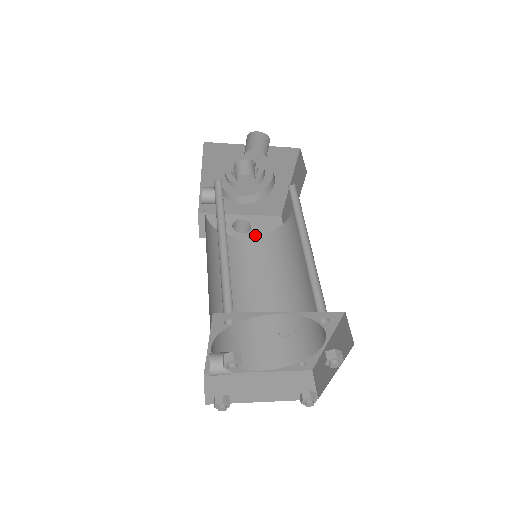
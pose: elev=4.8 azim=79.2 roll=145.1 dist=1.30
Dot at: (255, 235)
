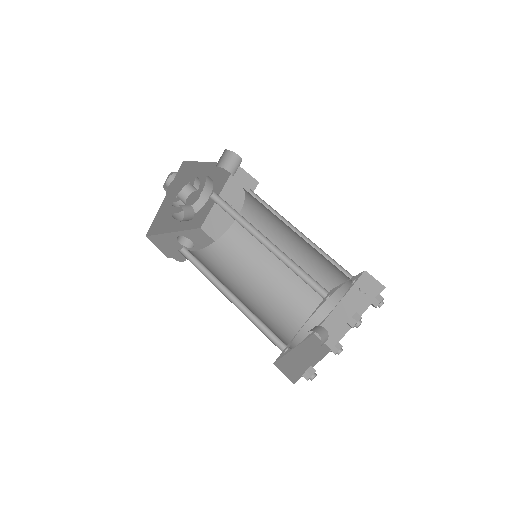
Dot at: (200, 247)
